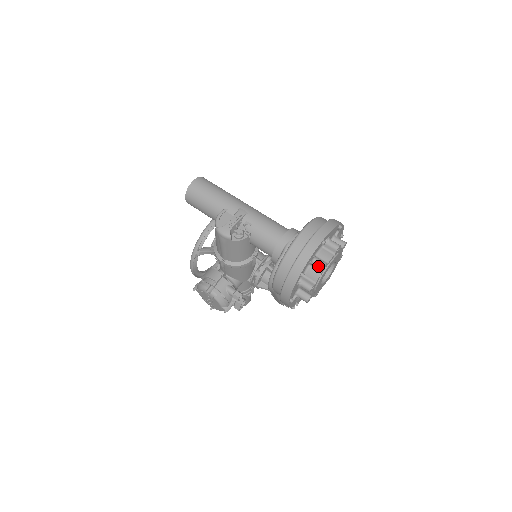
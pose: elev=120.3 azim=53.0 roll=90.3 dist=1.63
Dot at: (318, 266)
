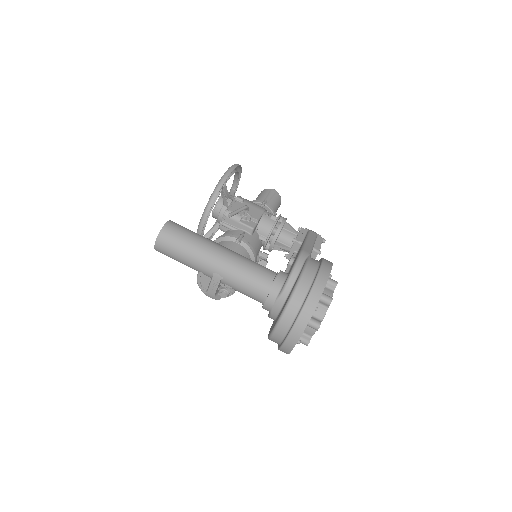
Dot at: occluded
